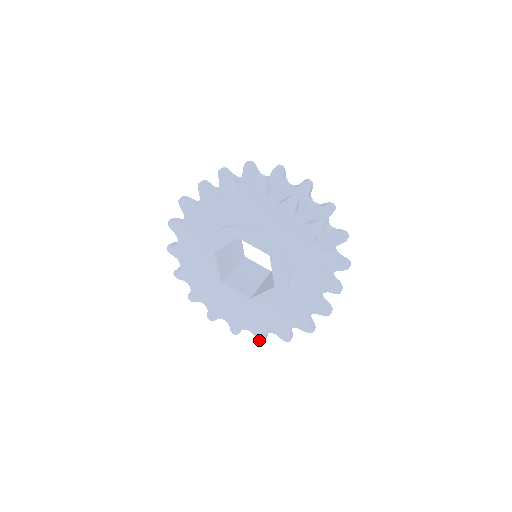
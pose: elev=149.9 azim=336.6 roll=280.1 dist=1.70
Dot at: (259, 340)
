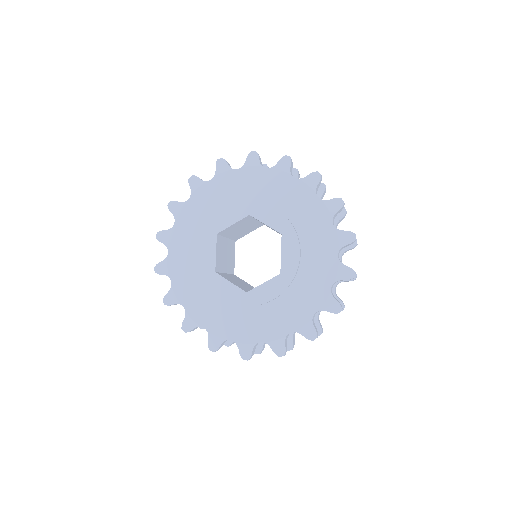
Dot at: (243, 356)
